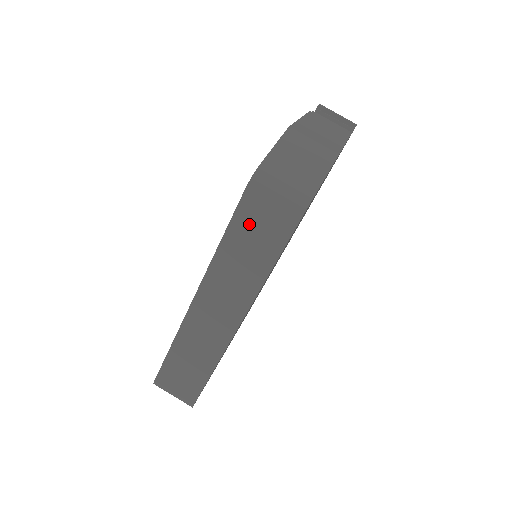
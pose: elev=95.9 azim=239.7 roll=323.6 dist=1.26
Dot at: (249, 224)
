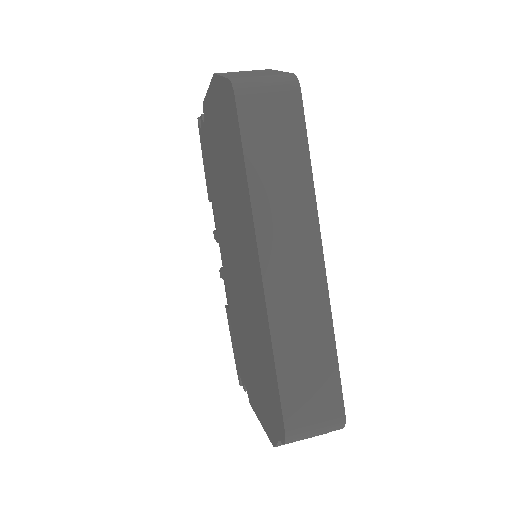
Dot at: (261, 132)
